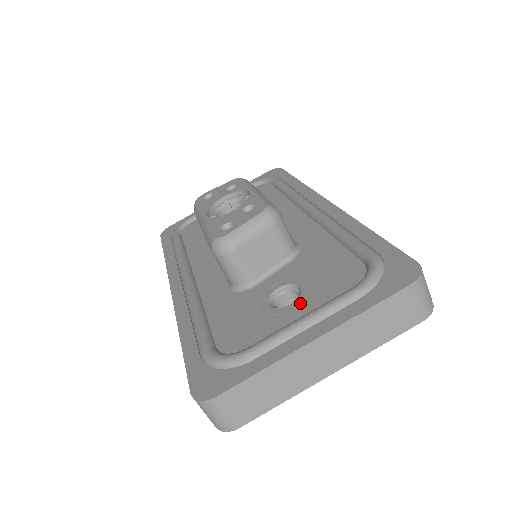
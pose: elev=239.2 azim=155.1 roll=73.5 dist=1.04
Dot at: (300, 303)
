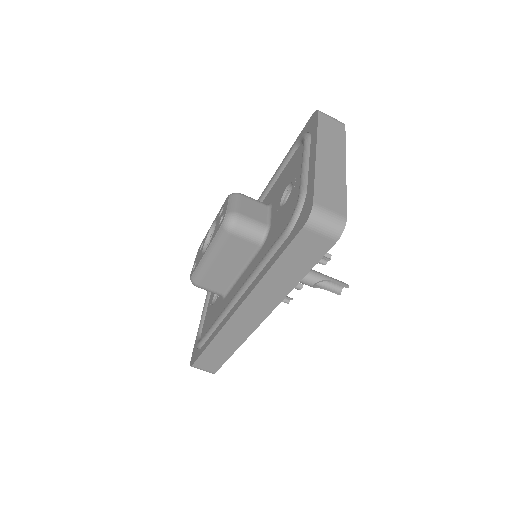
Dot at: (295, 178)
